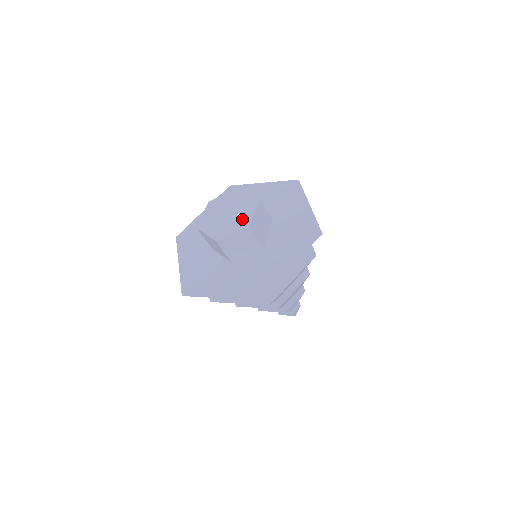
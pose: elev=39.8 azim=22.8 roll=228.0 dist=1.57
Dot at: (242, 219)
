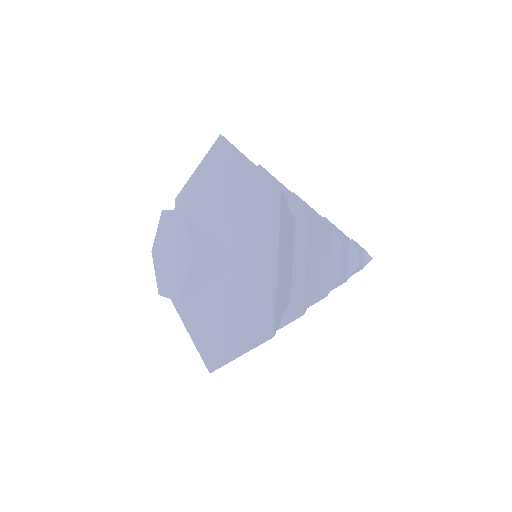
Dot at: (176, 281)
